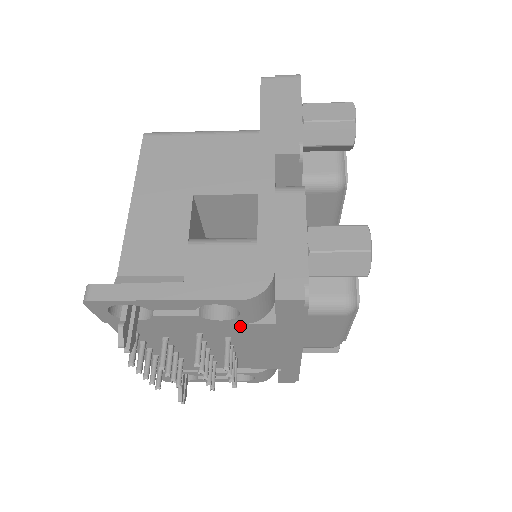
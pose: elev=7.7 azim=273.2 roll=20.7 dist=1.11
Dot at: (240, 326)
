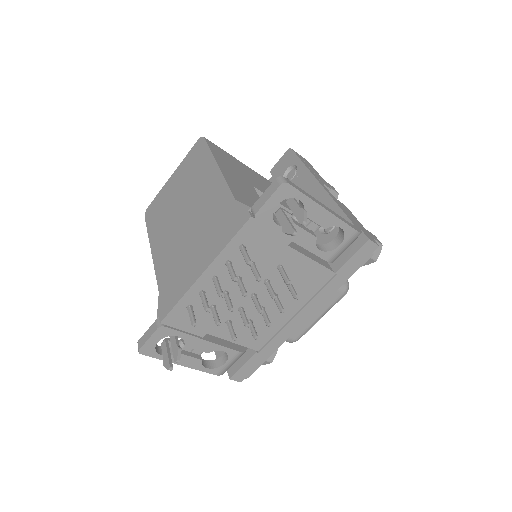
Dot at: (313, 267)
